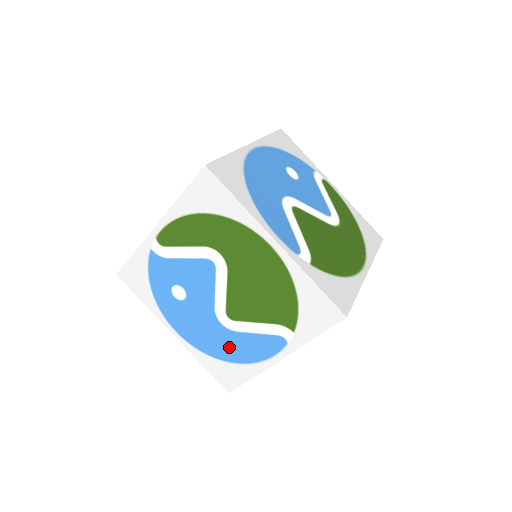
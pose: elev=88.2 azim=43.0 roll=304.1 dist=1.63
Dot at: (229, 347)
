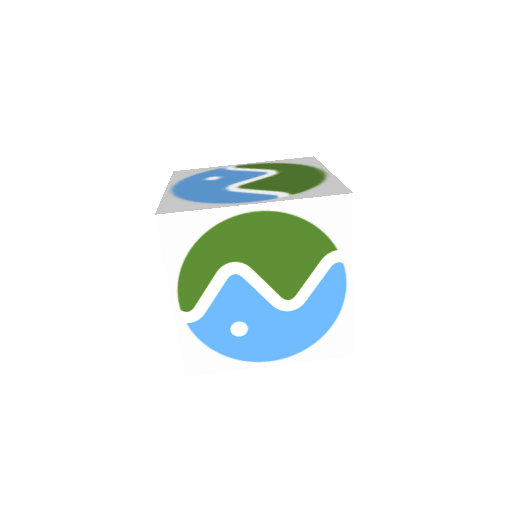
Dot at: (314, 321)
